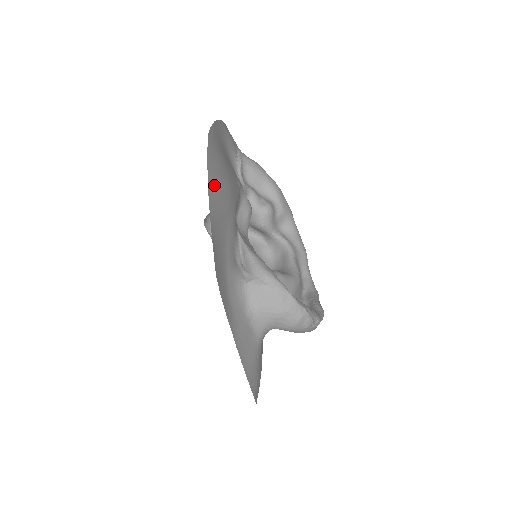
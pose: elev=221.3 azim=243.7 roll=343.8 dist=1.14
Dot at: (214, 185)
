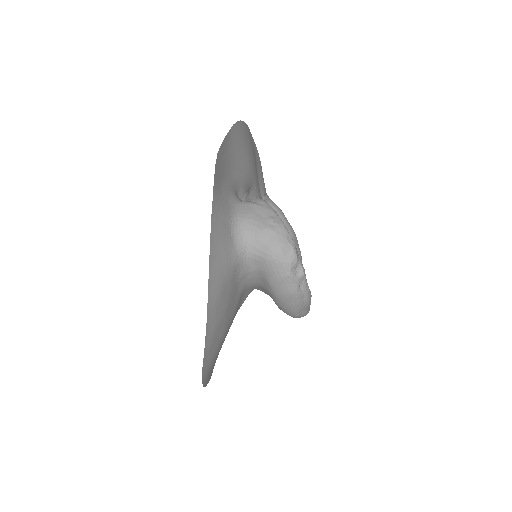
Dot at: (241, 132)
